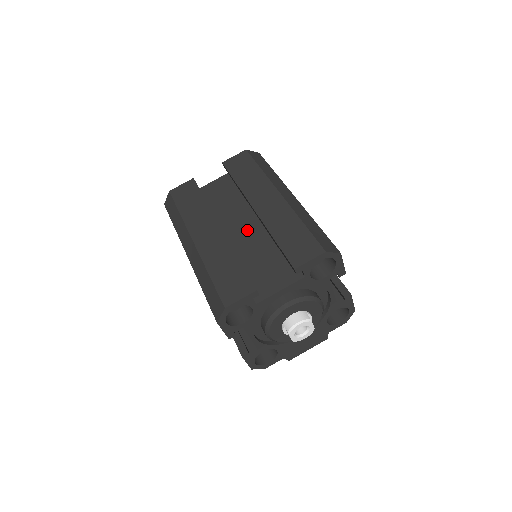
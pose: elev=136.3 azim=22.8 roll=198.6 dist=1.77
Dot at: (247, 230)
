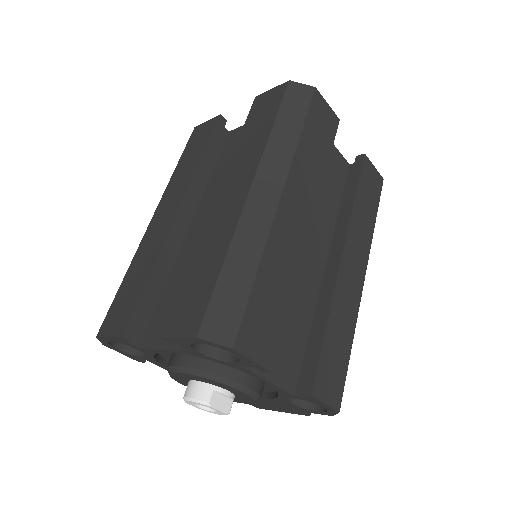
Dot at: occluded
